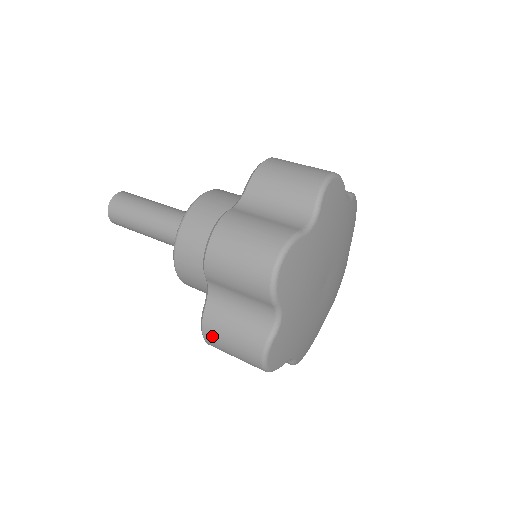
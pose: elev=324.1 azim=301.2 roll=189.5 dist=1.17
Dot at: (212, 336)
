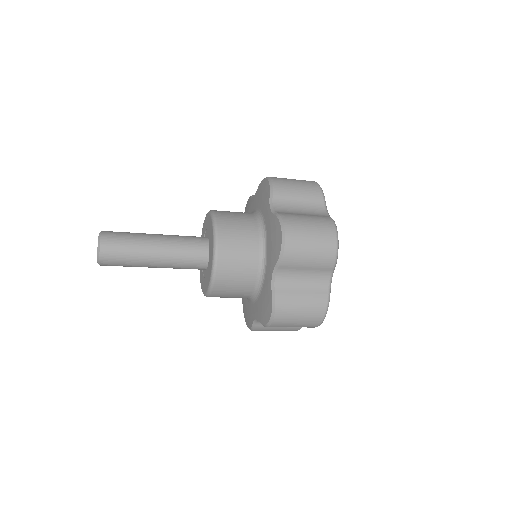
Dot at: (293, 224)
